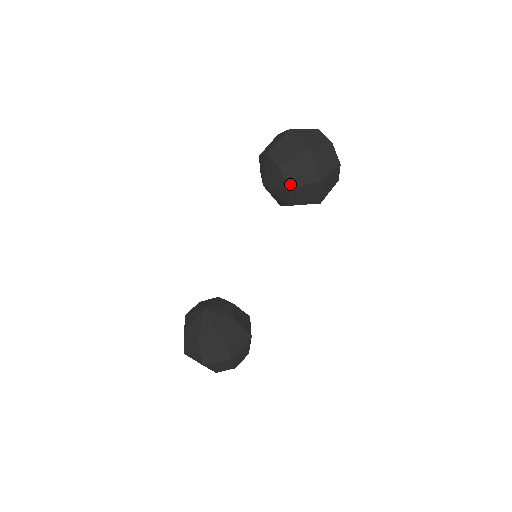
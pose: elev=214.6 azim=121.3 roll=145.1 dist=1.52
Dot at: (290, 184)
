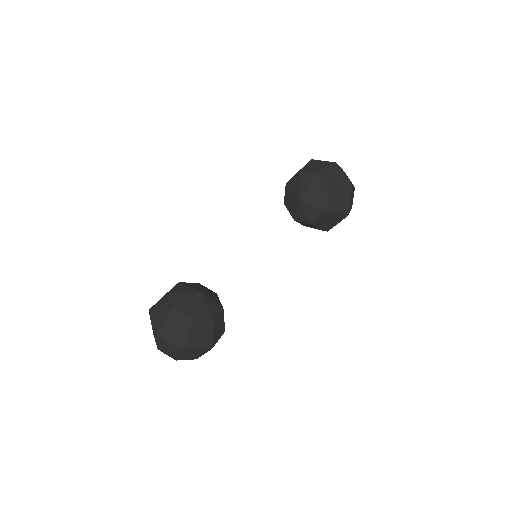
Dot at: (329, 208)
